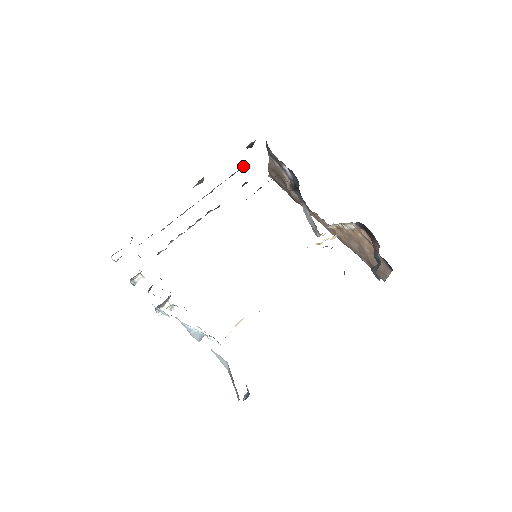
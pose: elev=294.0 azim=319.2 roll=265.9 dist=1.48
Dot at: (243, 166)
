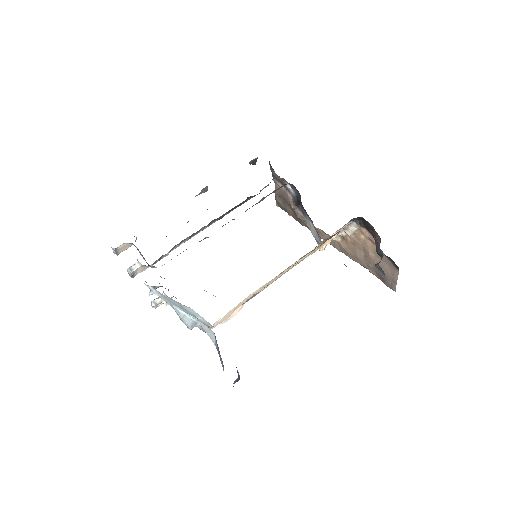
Dot at: occluded
